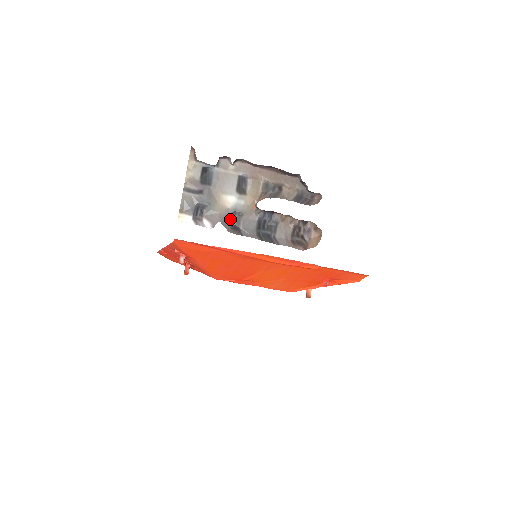
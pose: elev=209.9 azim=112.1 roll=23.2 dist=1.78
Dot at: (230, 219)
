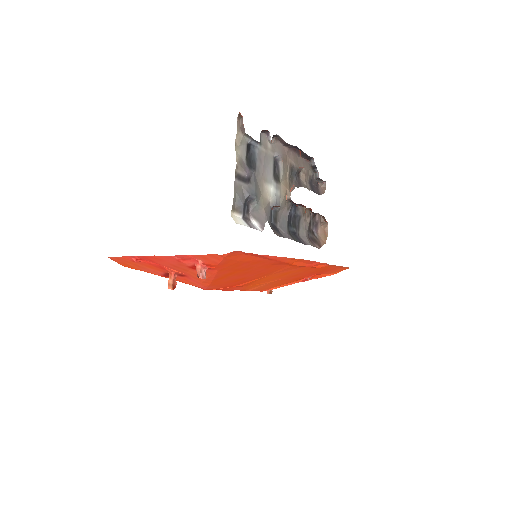
Dot at: (270, 216)
